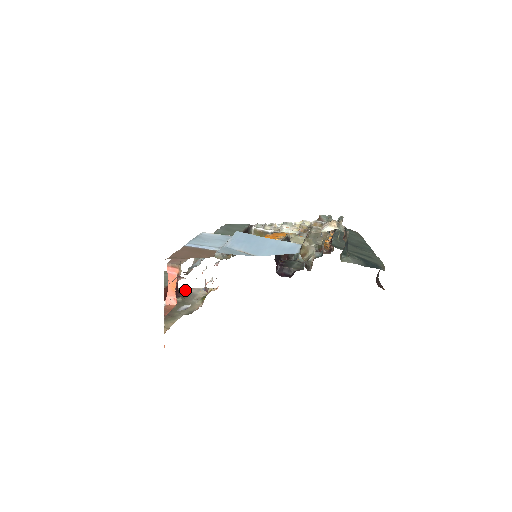
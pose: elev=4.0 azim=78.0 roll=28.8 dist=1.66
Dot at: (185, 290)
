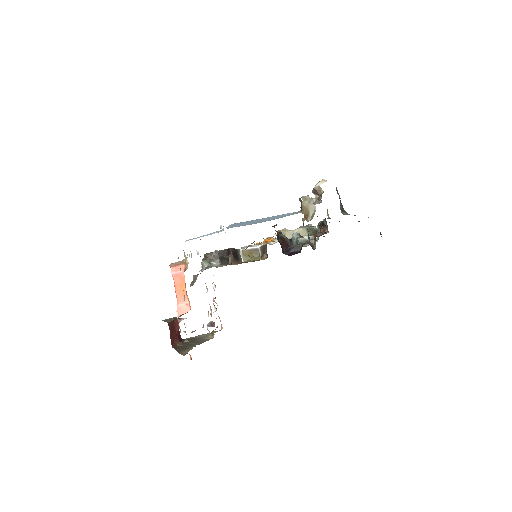
Dot at: (188, 338)
